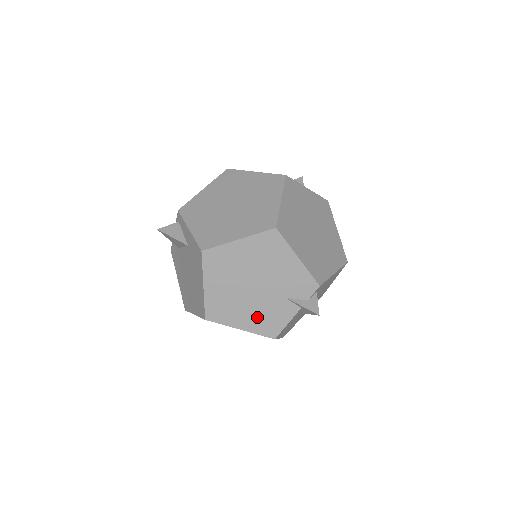
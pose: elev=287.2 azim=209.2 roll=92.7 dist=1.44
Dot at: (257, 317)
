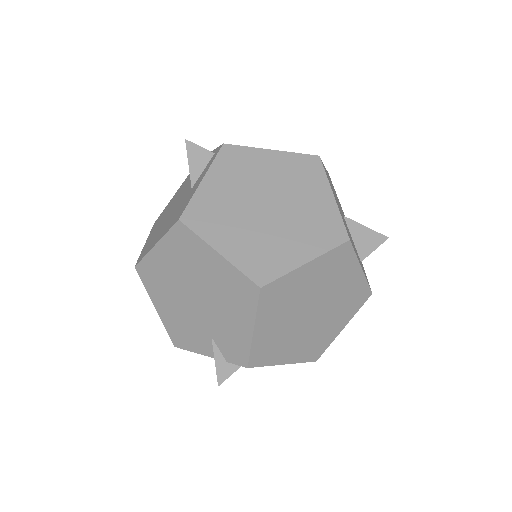
Dot at: (176, 318)
